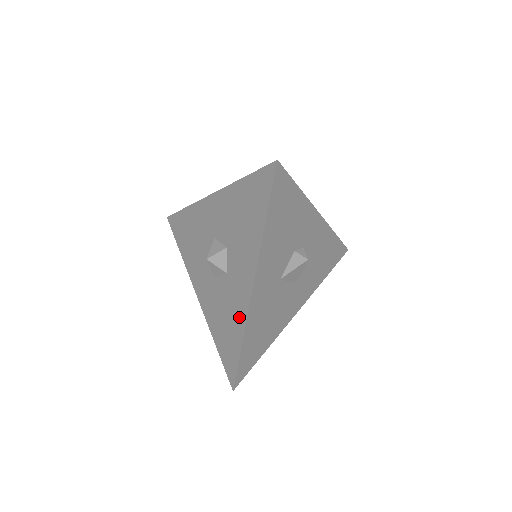
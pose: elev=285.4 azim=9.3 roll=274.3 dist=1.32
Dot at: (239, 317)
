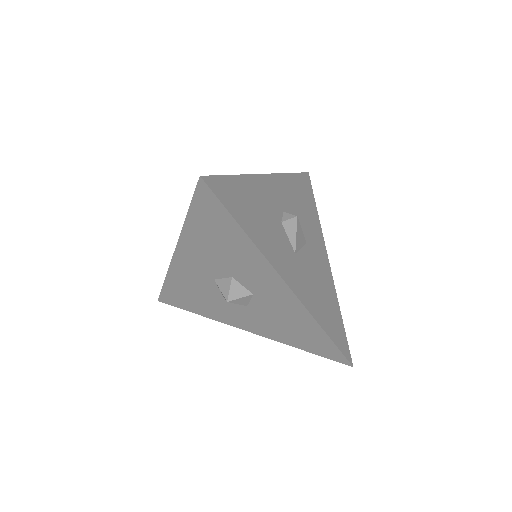
Dot at: (300, 315)
